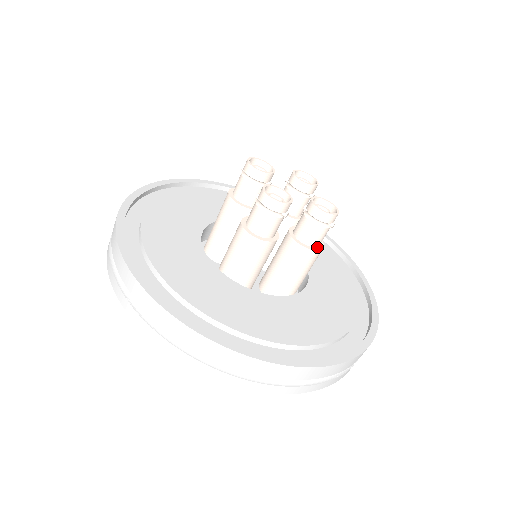
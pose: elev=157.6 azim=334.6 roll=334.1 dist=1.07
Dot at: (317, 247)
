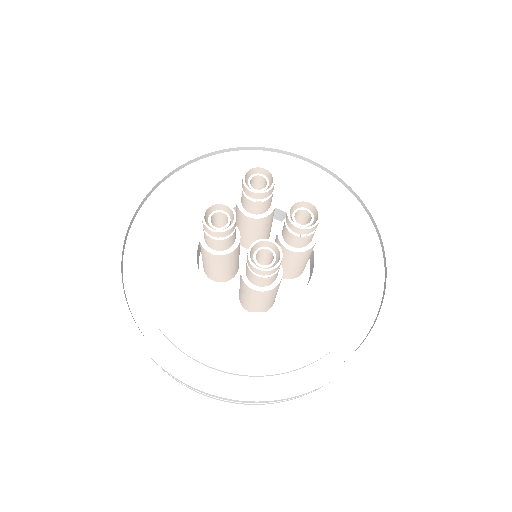
Dot at: (258, 286)
